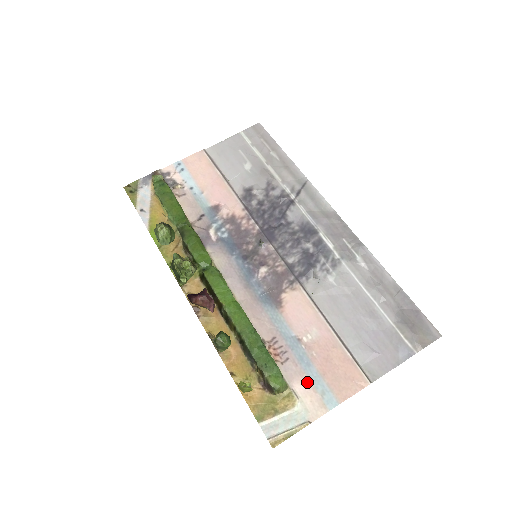
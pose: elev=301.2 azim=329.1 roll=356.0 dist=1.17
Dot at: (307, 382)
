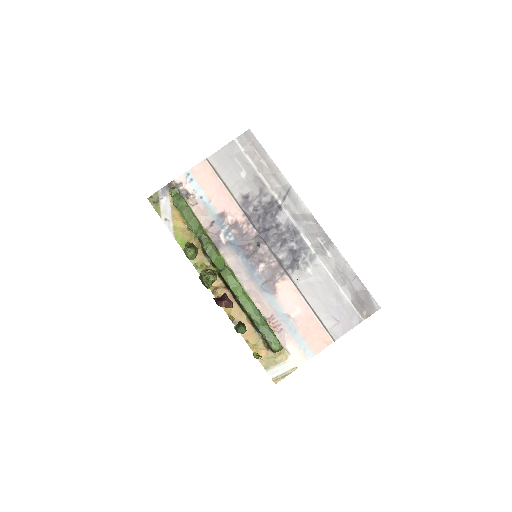
Dot at: (294, 343)
